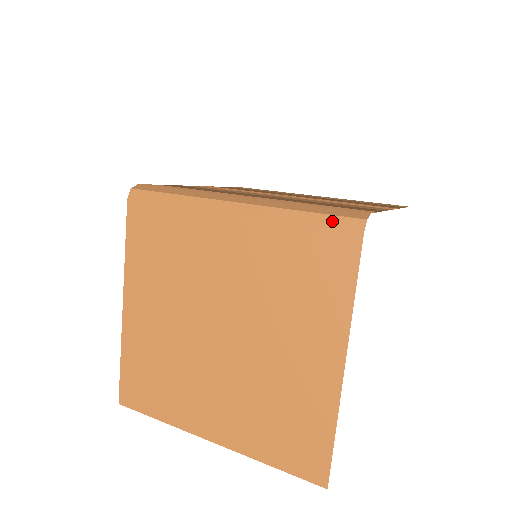
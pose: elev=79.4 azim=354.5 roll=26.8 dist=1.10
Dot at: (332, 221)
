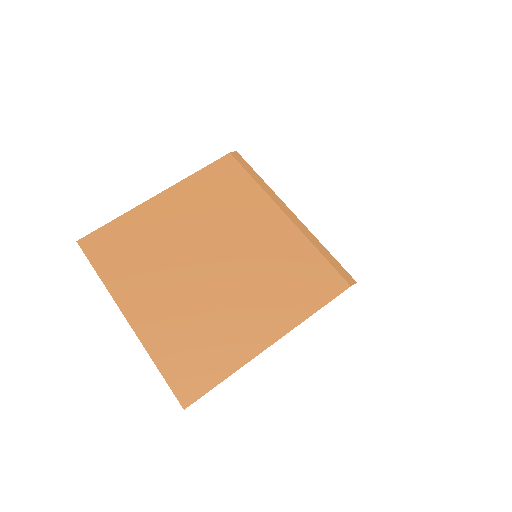
Dot at: (339, 267)
